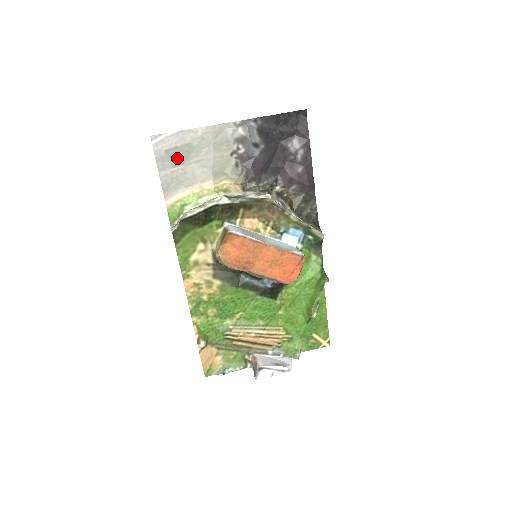
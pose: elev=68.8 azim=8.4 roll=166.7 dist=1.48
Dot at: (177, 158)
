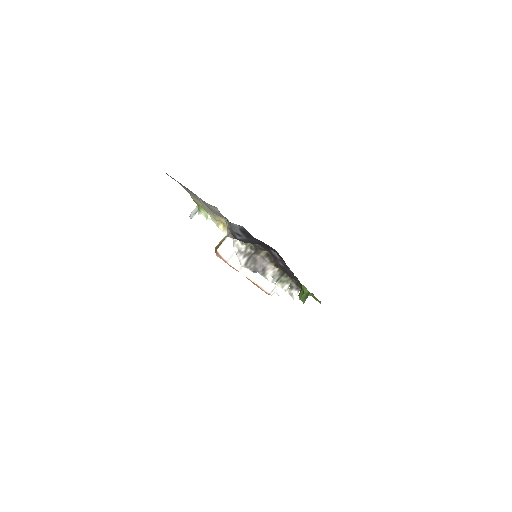
Dot at: occluded
